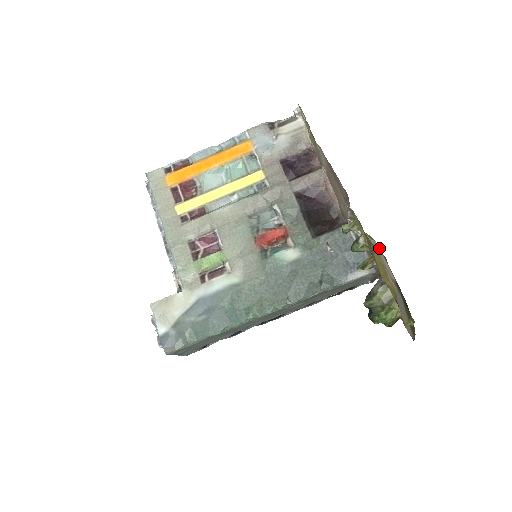
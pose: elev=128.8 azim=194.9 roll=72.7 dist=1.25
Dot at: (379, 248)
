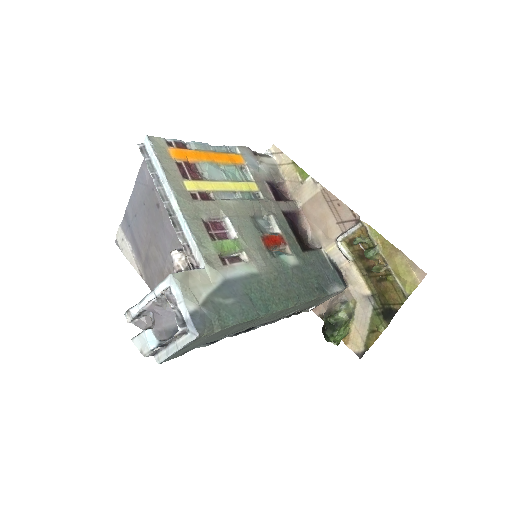
Dot at: (358, 267)
